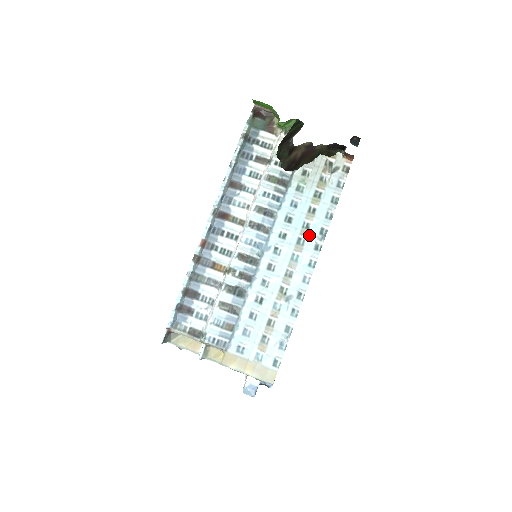
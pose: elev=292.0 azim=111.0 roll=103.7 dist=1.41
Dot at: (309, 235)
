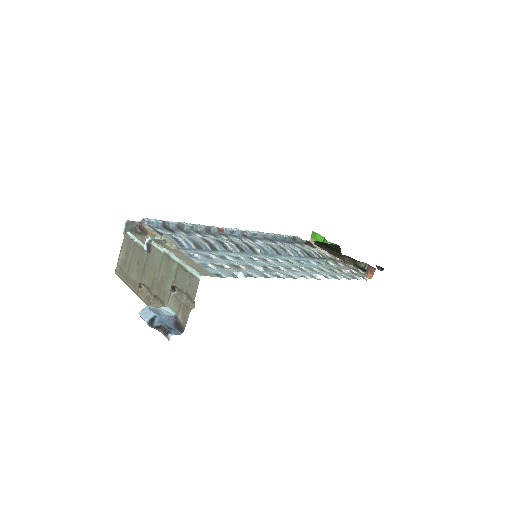
Dot at: (312, 272)
